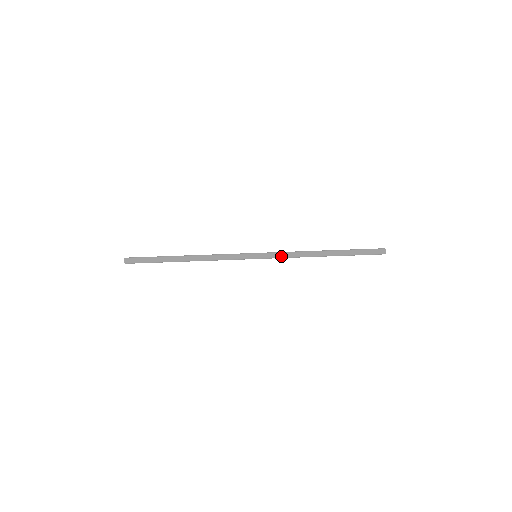
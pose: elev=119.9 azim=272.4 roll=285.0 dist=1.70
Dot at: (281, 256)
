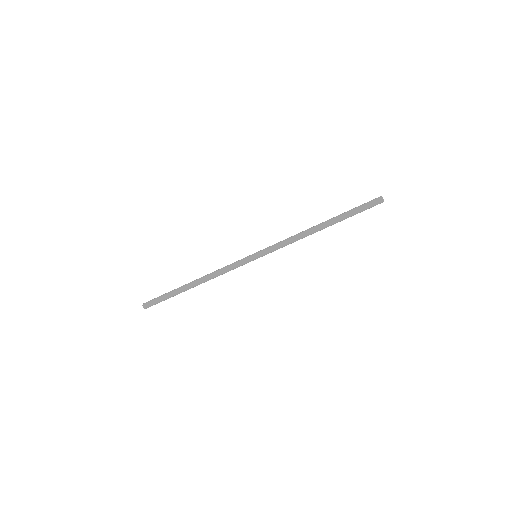
Dot at: occluded
